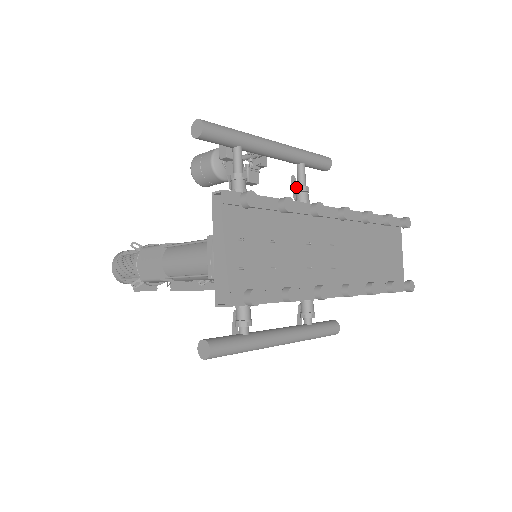
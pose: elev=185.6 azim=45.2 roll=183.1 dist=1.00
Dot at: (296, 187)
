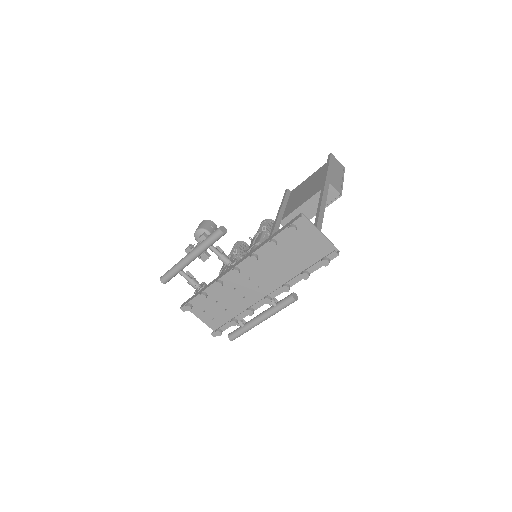
Dot at: (218, 257)
